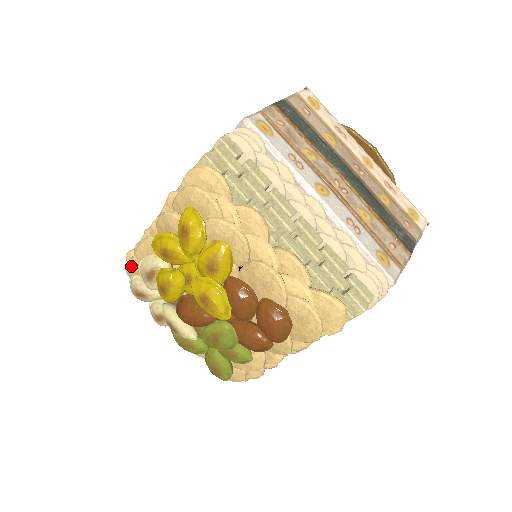
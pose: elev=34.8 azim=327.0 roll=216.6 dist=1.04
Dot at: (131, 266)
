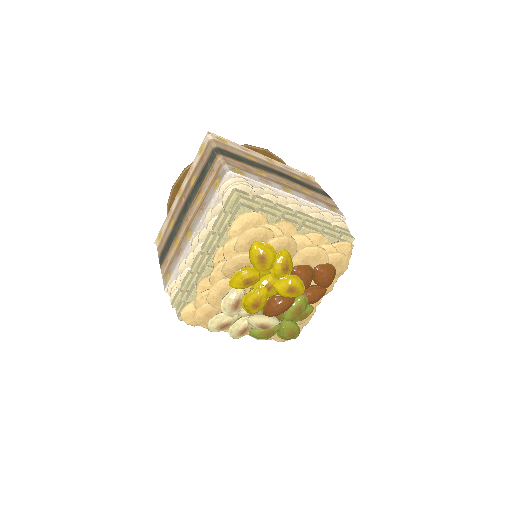
Dot at: (202, 315)
